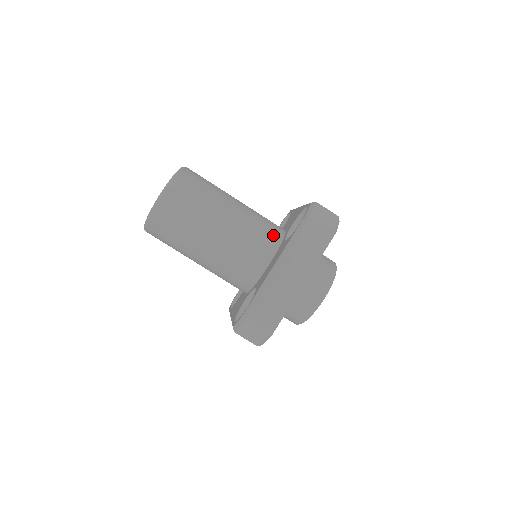
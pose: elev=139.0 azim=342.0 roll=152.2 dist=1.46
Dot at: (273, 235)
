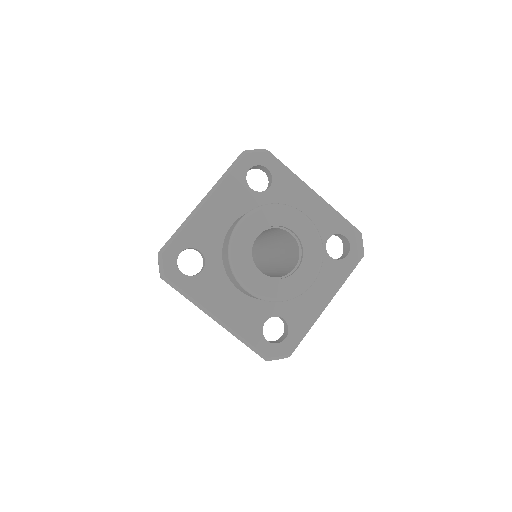
Dot at: occluded
